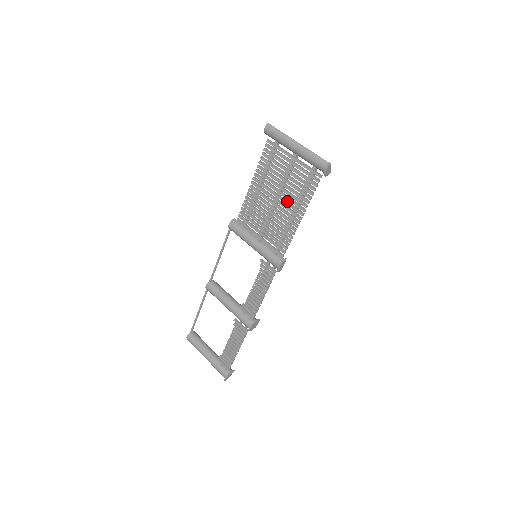
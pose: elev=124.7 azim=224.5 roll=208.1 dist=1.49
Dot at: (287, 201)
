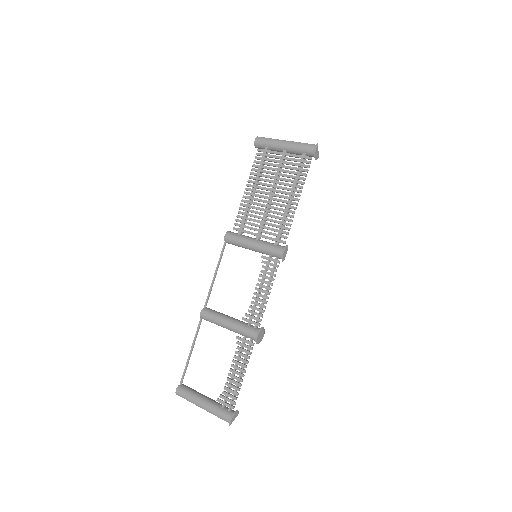
Dot at: (282, 191)
